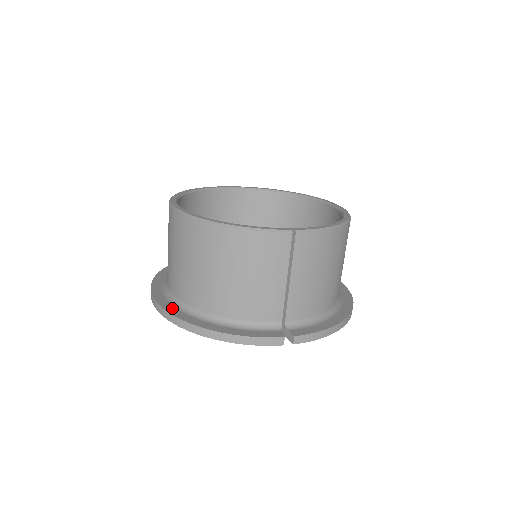
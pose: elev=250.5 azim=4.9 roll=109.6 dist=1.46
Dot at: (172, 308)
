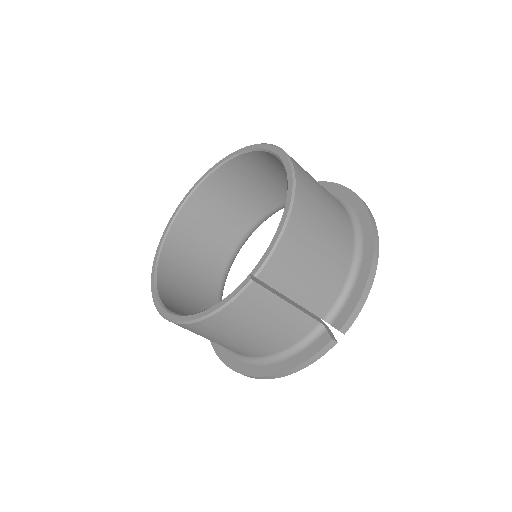
Dot at: (236, 364)
